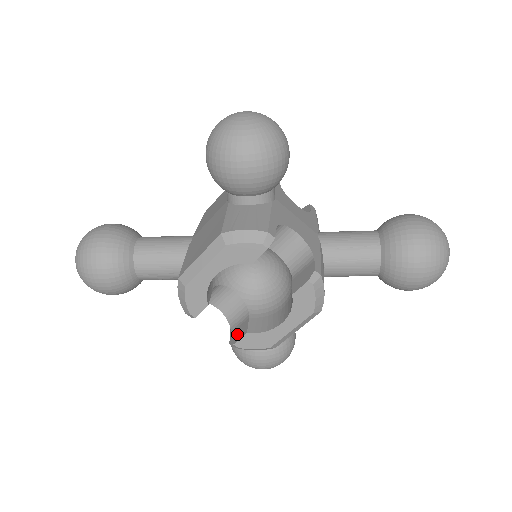
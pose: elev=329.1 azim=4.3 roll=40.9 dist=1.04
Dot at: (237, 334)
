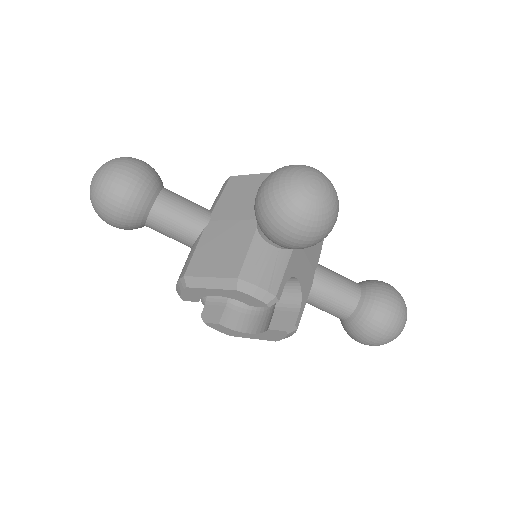
Dot at: (210, 314)
